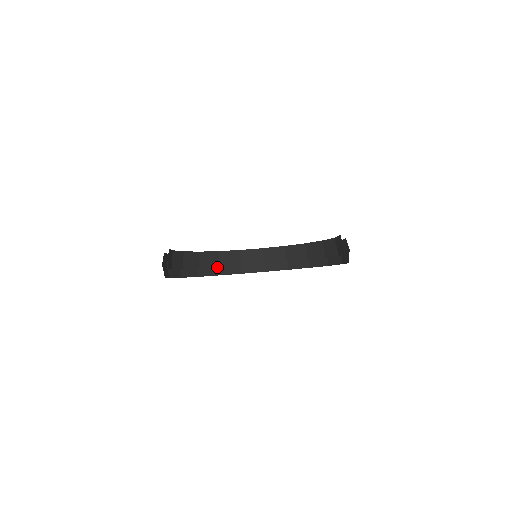
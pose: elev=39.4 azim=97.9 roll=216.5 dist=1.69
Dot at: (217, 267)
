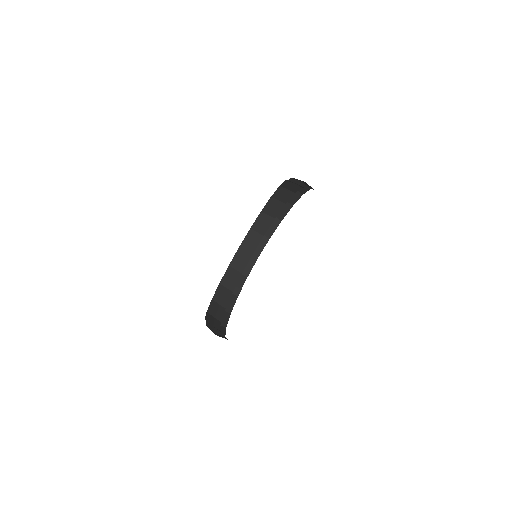
Dot at: (250, 256)
